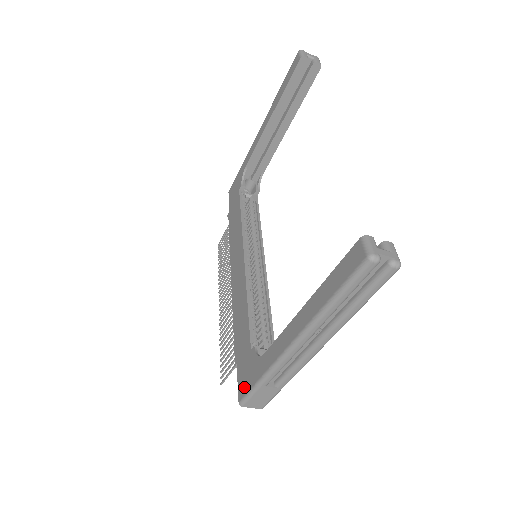
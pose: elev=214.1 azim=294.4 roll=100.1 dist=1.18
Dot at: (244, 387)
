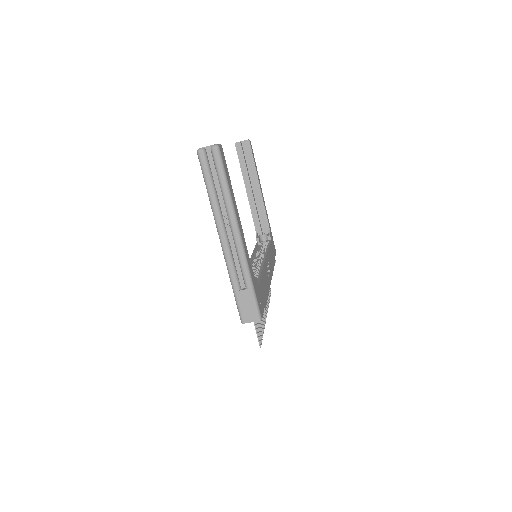
Dot at: occluded
